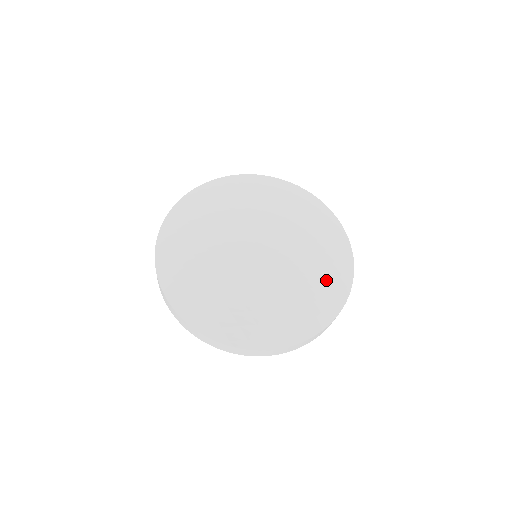
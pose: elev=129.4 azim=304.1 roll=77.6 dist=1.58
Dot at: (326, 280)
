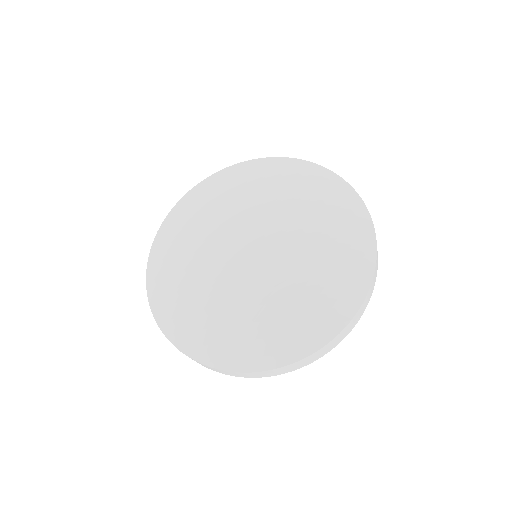
Dot at: (333, 279)
